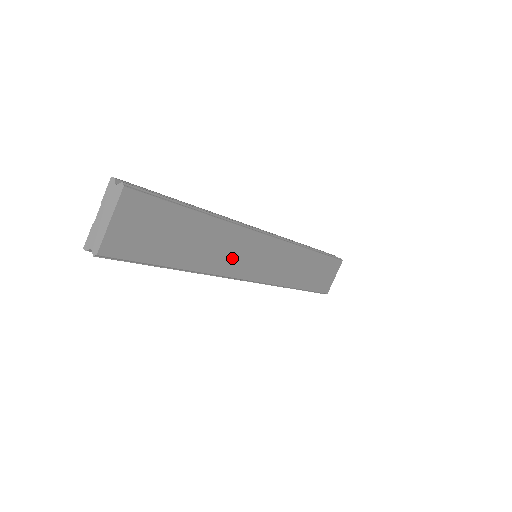
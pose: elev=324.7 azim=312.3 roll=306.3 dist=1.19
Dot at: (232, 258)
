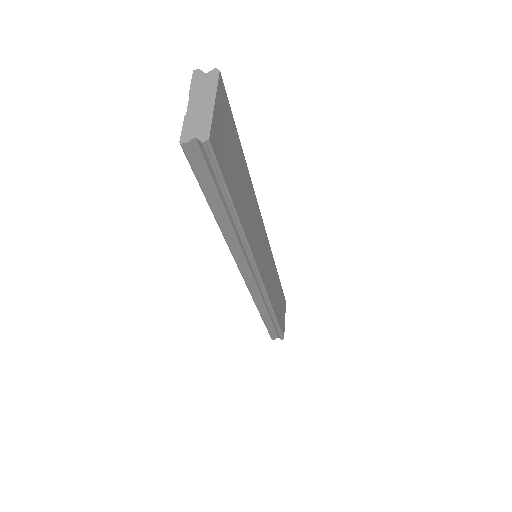
Dot at: (255, 238)
